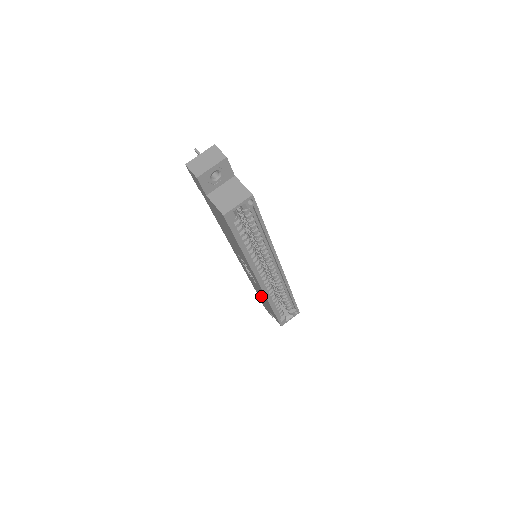
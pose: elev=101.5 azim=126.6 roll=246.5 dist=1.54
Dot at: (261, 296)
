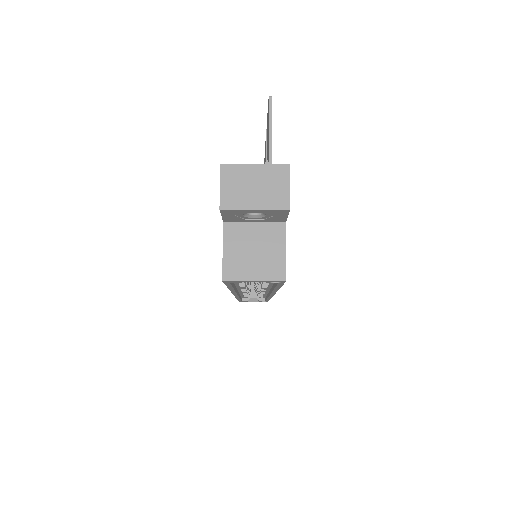
Dot at: occluded
